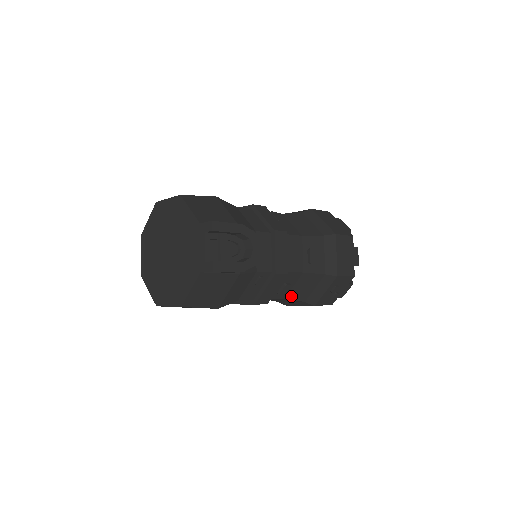
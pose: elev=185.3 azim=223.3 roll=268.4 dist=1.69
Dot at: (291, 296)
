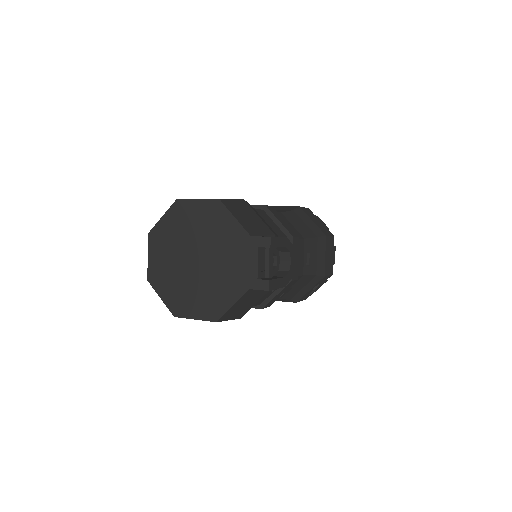
Dot at: (284, 296)
